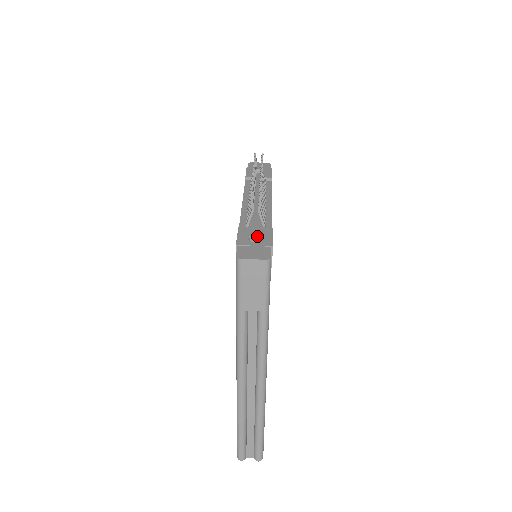
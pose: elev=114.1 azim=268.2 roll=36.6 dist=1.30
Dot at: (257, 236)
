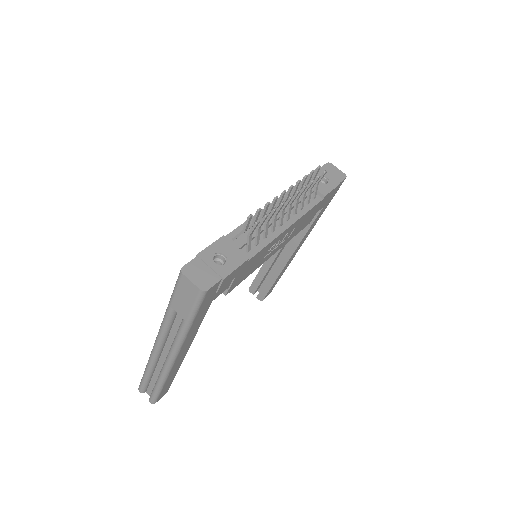
Dot at: (226, 258)
